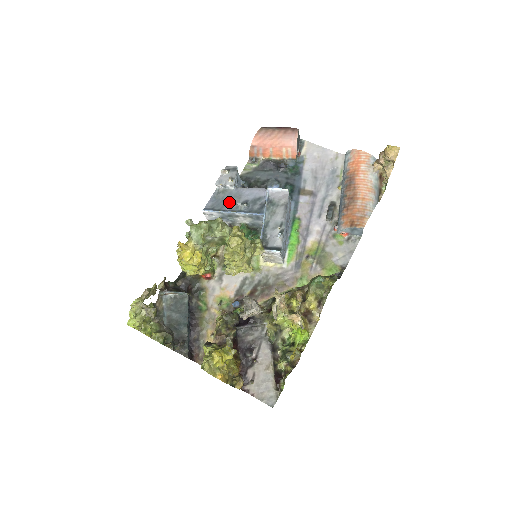
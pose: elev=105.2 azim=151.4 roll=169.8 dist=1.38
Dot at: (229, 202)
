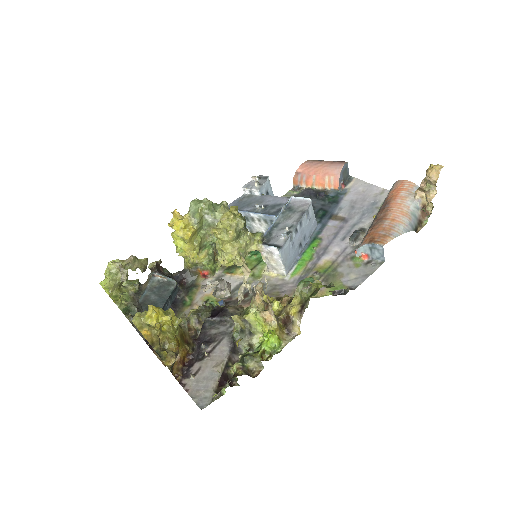
Dot at: (249, 205)
